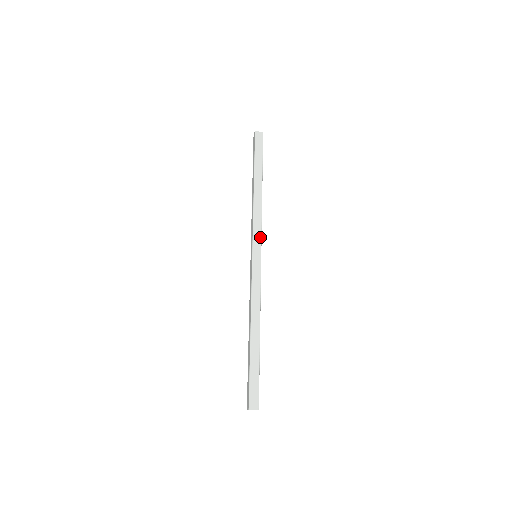
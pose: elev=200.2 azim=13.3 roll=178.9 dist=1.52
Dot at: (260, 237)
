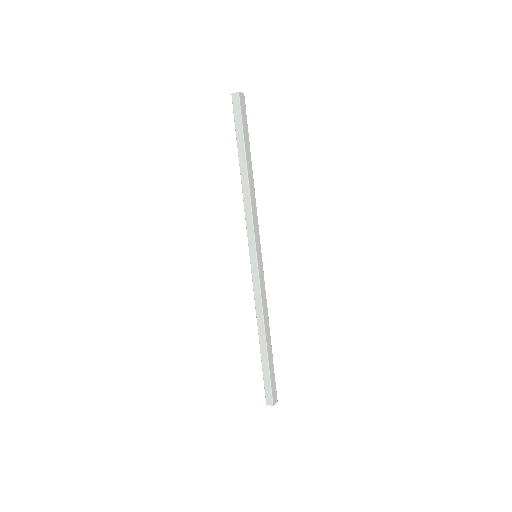
Dot at: (259, 235)
